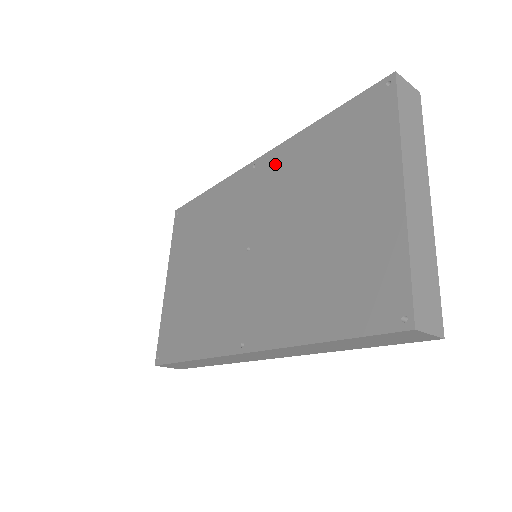
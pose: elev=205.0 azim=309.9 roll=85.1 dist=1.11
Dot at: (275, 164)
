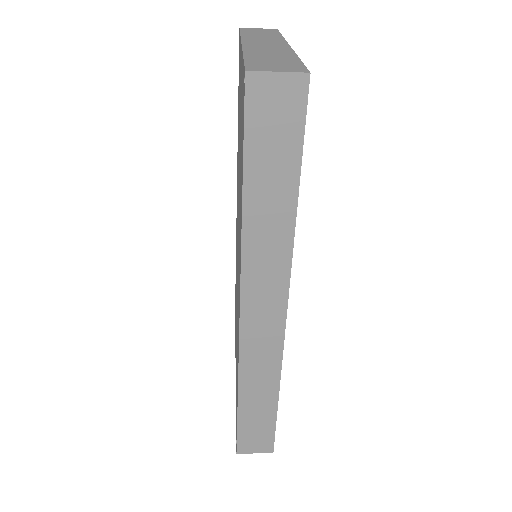
Dot at: (237, 178)
